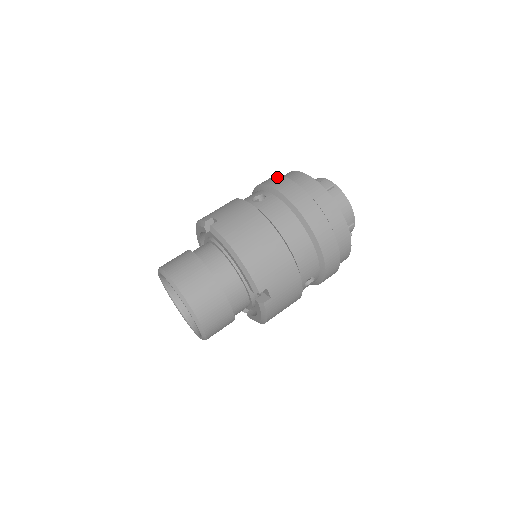
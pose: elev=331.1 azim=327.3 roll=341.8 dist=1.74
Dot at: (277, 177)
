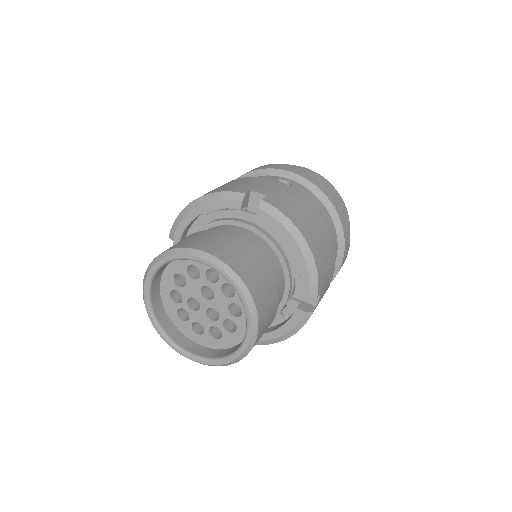
Dot at: (289, 165)
